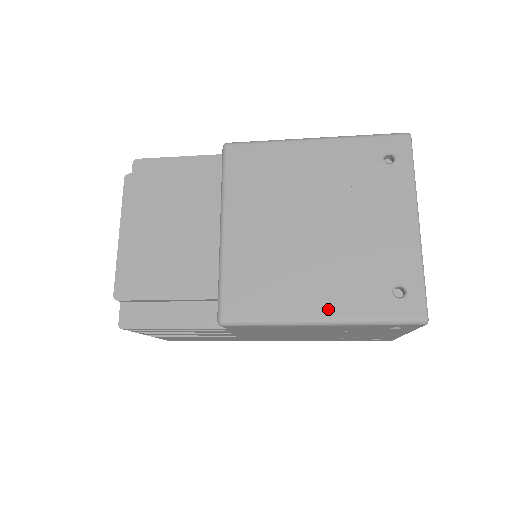
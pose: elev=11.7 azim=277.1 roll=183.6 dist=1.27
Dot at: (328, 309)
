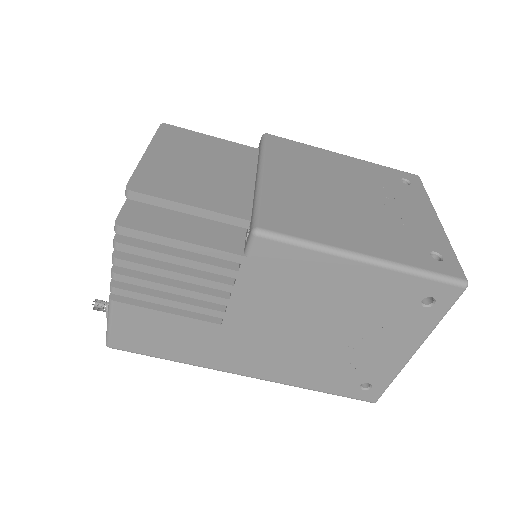
Dot at: (372, 249)
